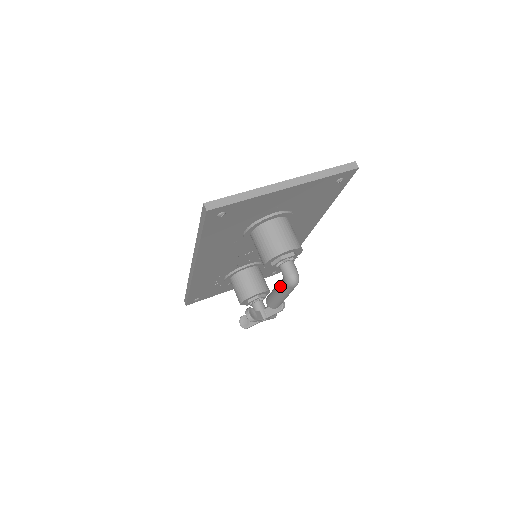
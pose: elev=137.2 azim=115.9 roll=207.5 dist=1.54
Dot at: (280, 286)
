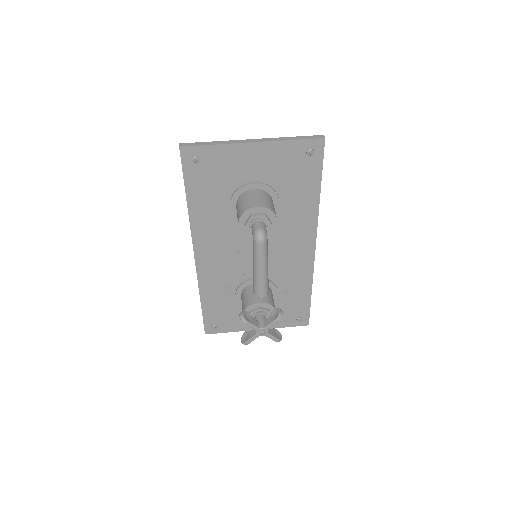
Dot at: (253, 251)
